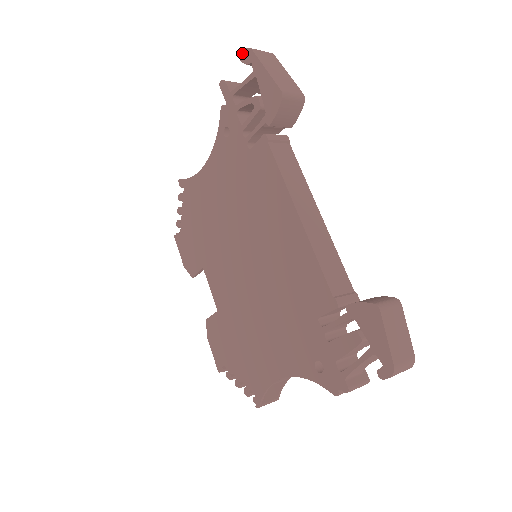
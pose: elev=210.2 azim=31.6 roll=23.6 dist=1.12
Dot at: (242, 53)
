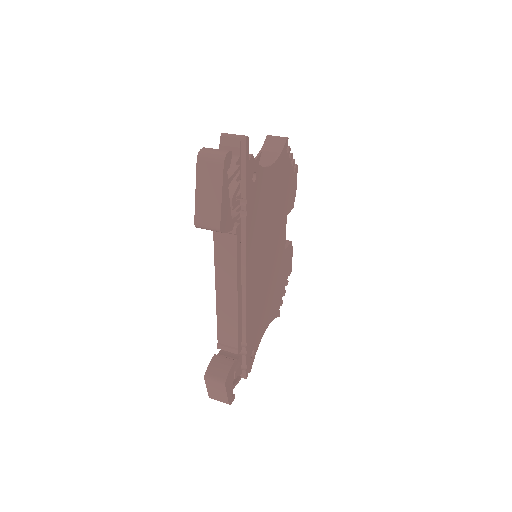
Dot at: (202, 148)
